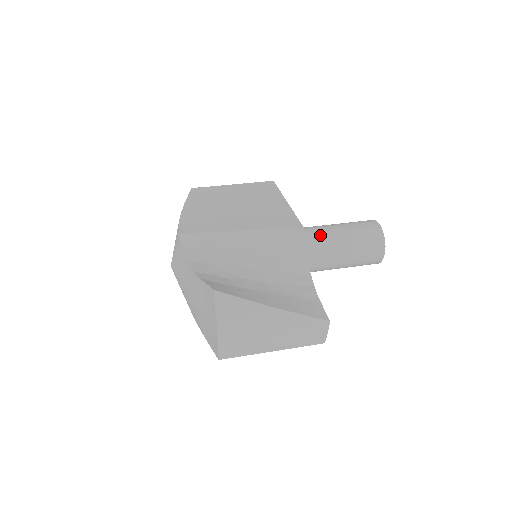
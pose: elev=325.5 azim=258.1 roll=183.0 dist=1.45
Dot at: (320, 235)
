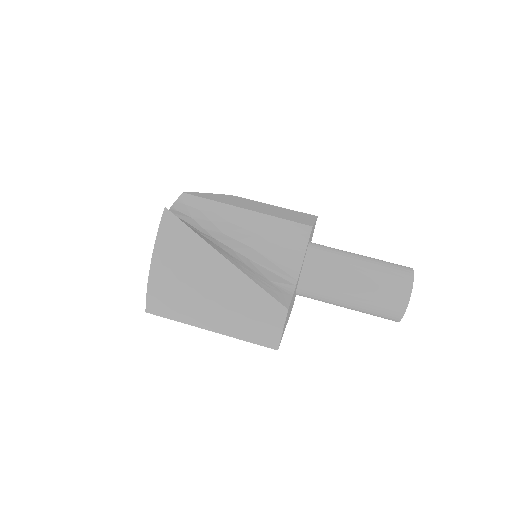
Dot at: (333, 252)
